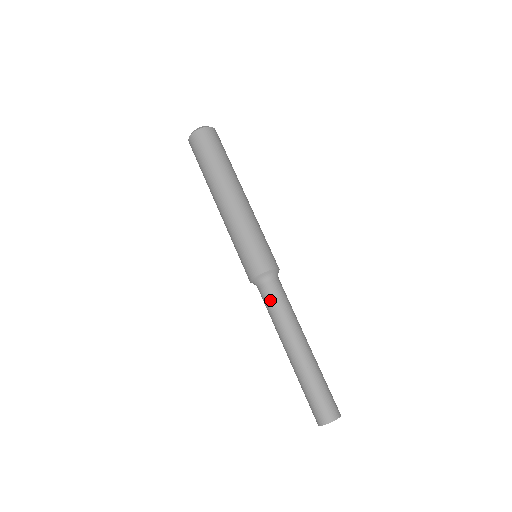
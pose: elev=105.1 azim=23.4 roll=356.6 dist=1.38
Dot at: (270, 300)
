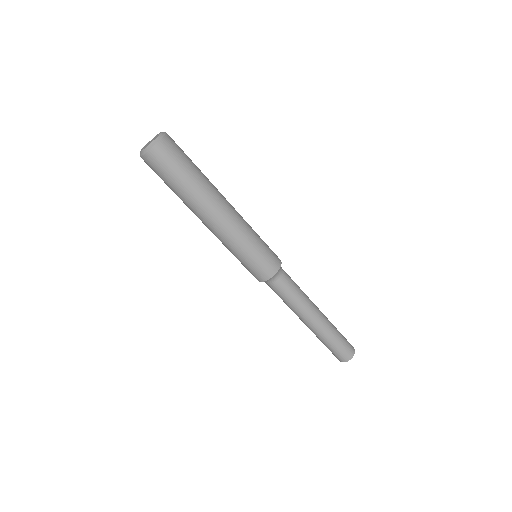
Dot at: (278, 295)
